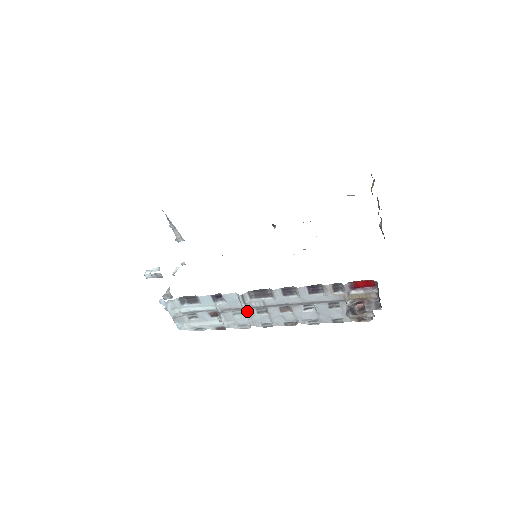
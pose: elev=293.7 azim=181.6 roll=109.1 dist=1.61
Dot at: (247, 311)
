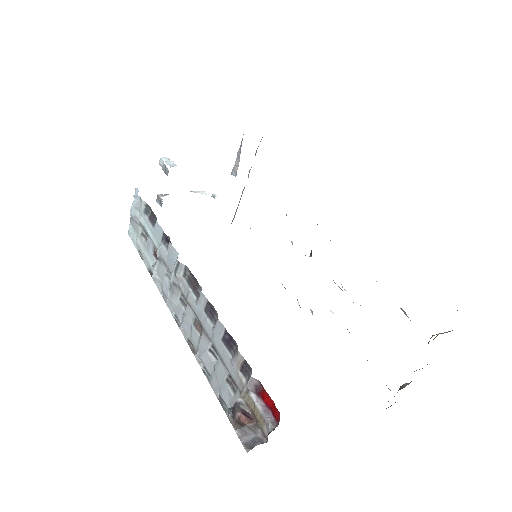
Dot at: (172, 284)
